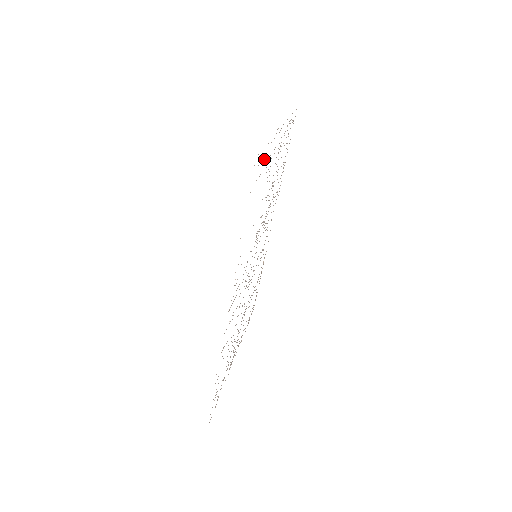
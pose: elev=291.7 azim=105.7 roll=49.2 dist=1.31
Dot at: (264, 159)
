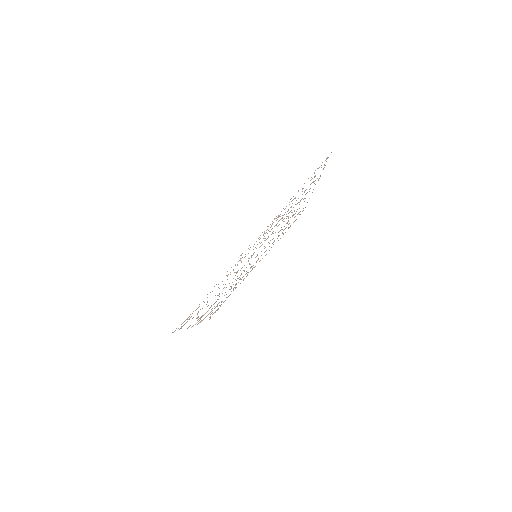
Dot at: (198, 307)
